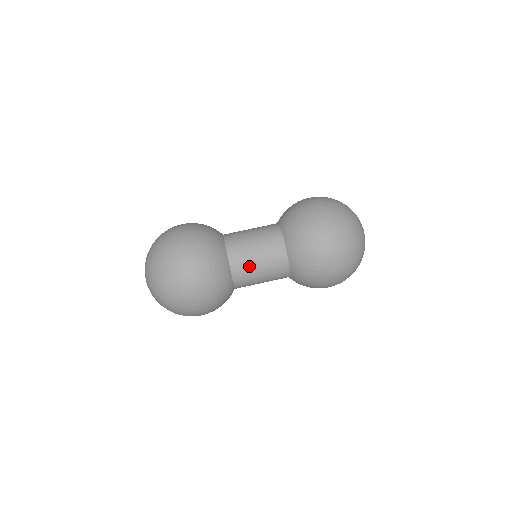
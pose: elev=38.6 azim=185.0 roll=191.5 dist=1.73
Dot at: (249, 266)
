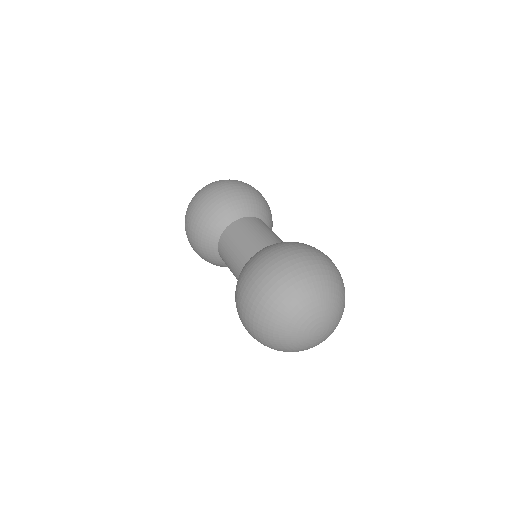
Dot at: occluded
